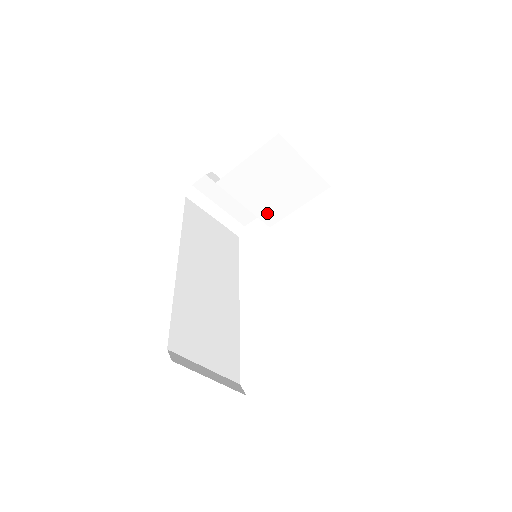
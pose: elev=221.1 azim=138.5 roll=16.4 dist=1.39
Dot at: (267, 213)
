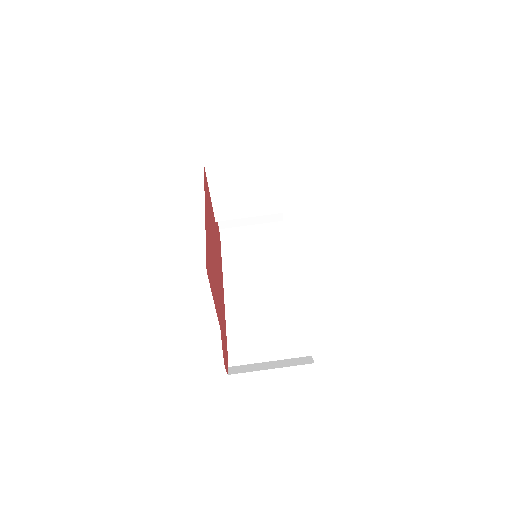
Dot at: (270, 207)
